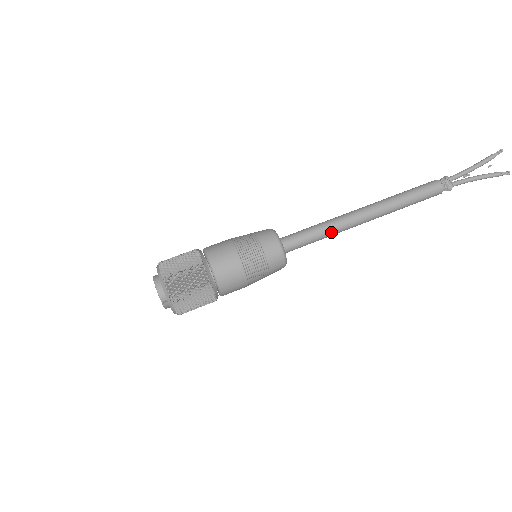
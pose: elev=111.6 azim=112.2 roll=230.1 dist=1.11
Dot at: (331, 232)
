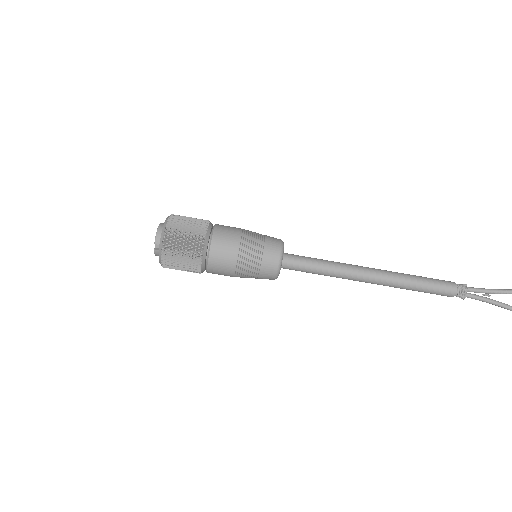
Dot at: (332, 273)
